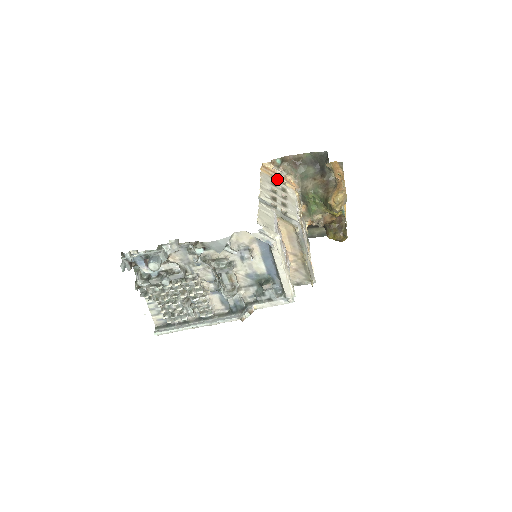
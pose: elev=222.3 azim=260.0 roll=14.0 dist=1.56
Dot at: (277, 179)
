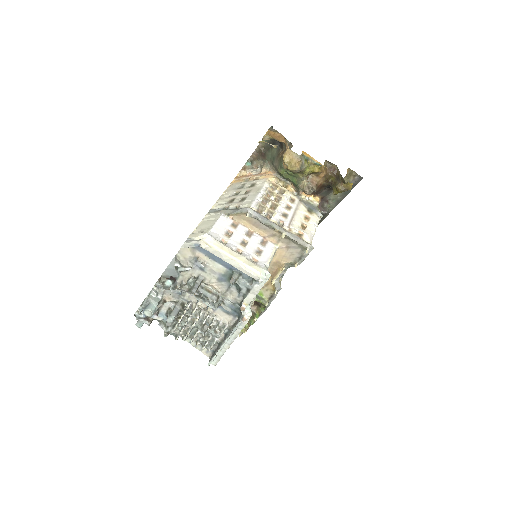
Dot at: (249, 180)
